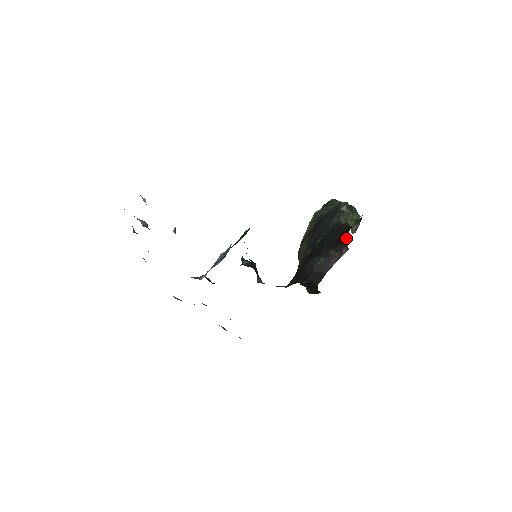
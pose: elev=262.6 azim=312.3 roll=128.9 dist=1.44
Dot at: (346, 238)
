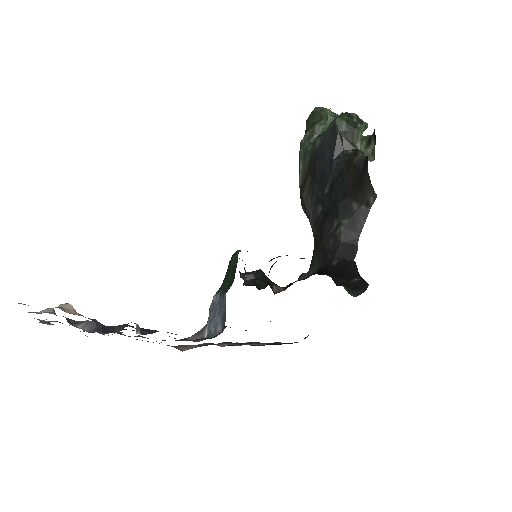
Dot at: (367, 180)
